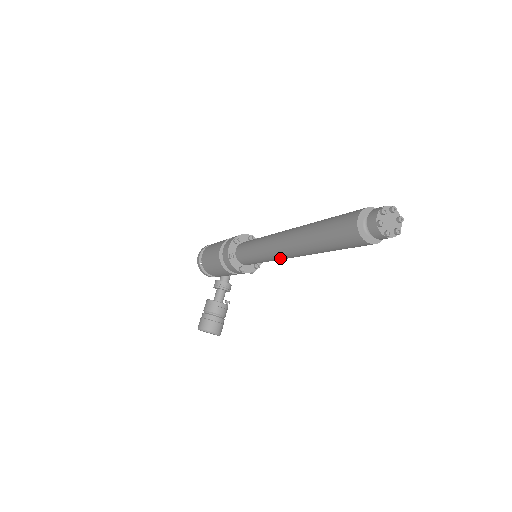
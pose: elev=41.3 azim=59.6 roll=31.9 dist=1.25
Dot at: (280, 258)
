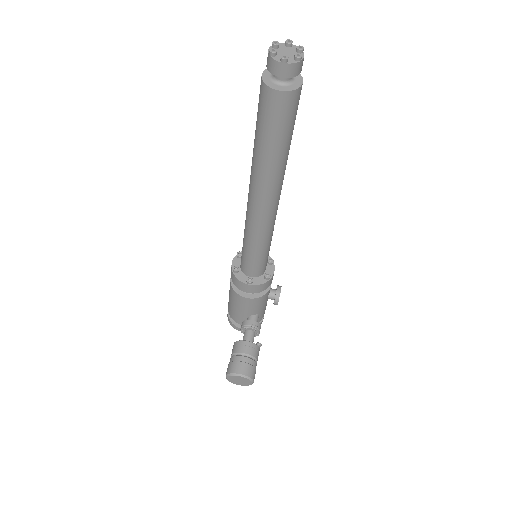
Dot at: (259, 223)
